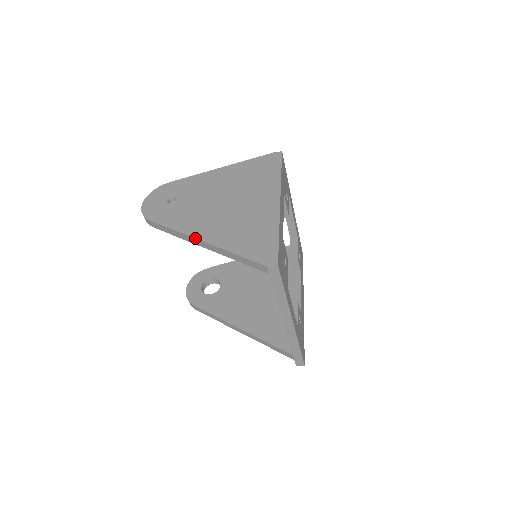
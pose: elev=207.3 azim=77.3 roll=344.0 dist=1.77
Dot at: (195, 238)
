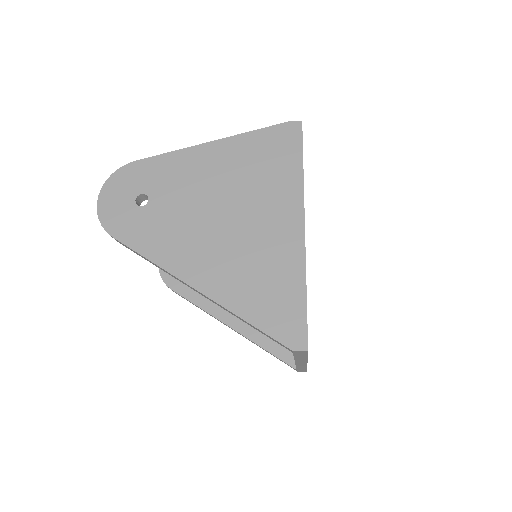
Dot at: (185, 283)
